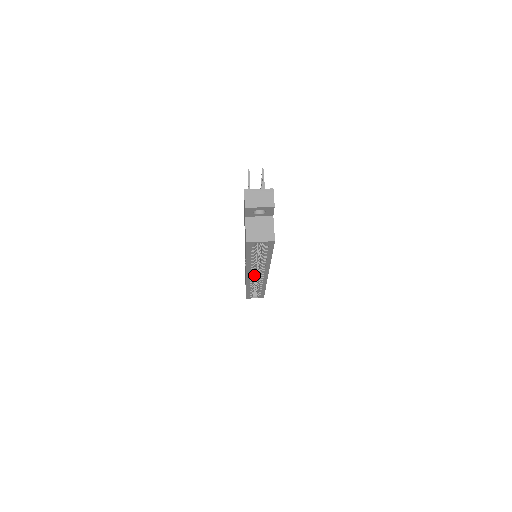
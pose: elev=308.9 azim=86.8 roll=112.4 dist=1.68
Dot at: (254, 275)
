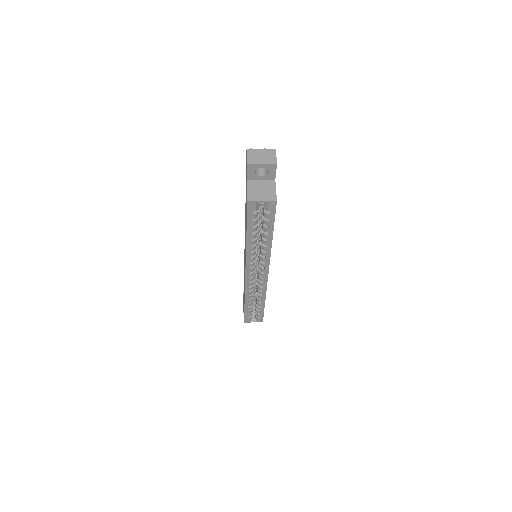
Dot at: occluded
